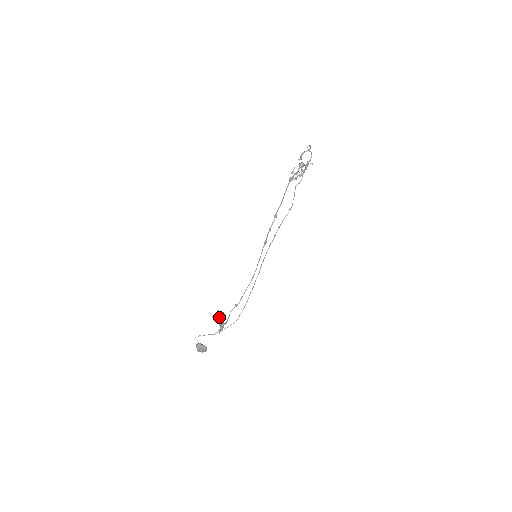
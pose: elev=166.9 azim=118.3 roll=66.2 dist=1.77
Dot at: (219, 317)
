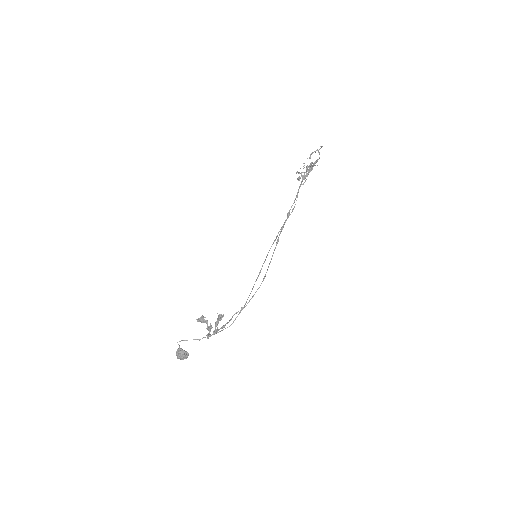
Dot at: (207, 320)
